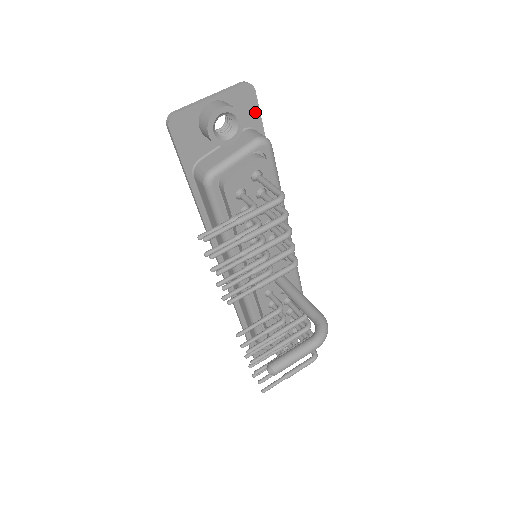
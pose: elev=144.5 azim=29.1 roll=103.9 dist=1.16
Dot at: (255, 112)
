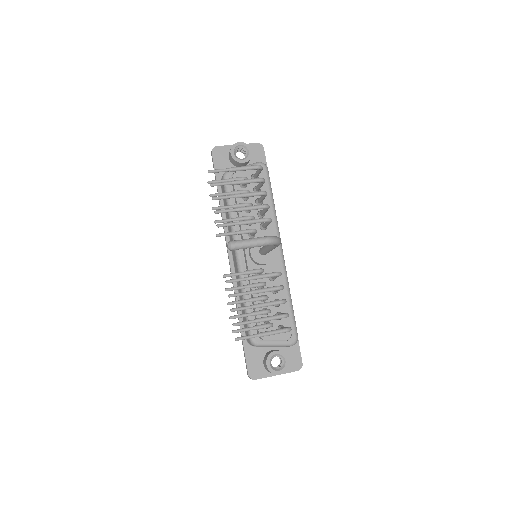
Dot at: (263, 160)
